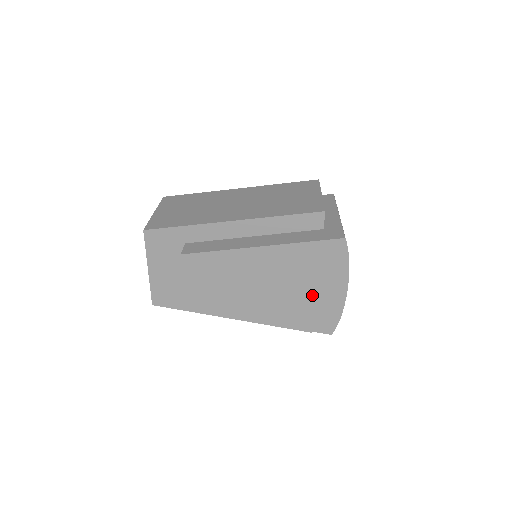
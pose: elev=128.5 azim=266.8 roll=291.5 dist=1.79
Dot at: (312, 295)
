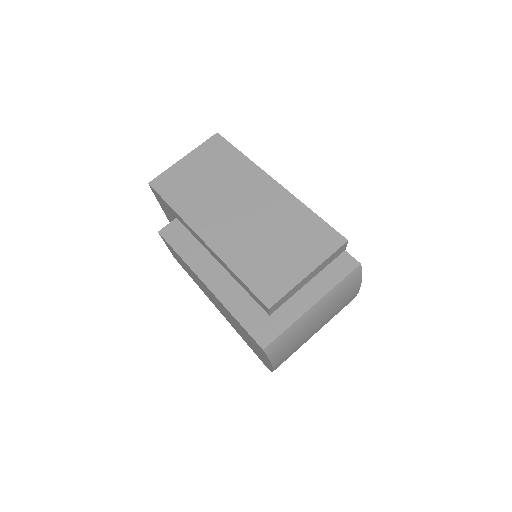
Dot at: (249, 342)
